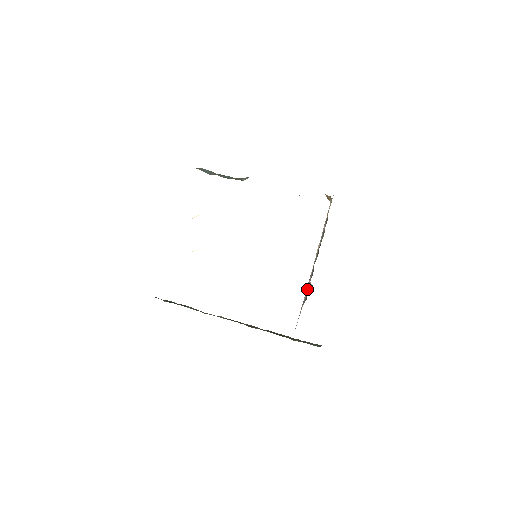
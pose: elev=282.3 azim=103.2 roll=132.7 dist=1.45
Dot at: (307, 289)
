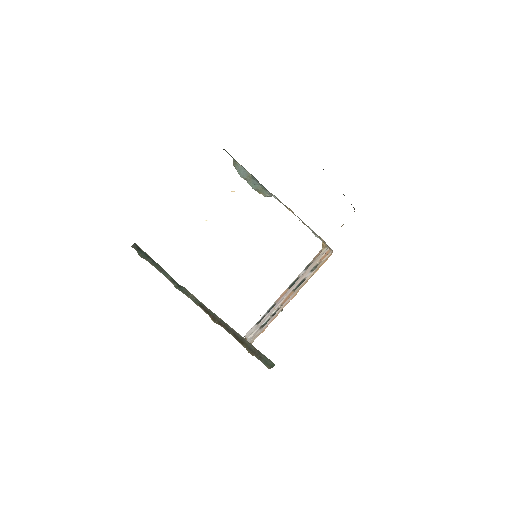
Dot at: (272, 314)
